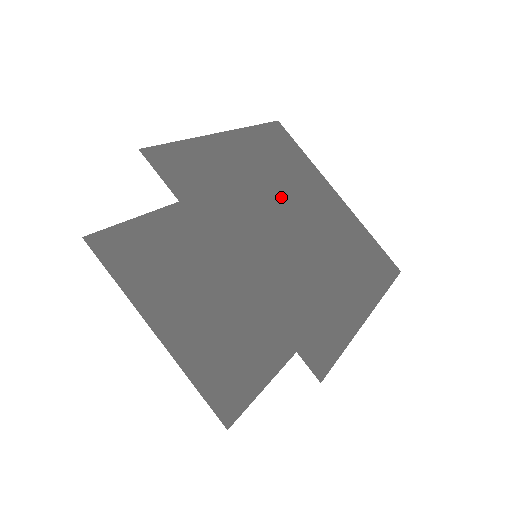
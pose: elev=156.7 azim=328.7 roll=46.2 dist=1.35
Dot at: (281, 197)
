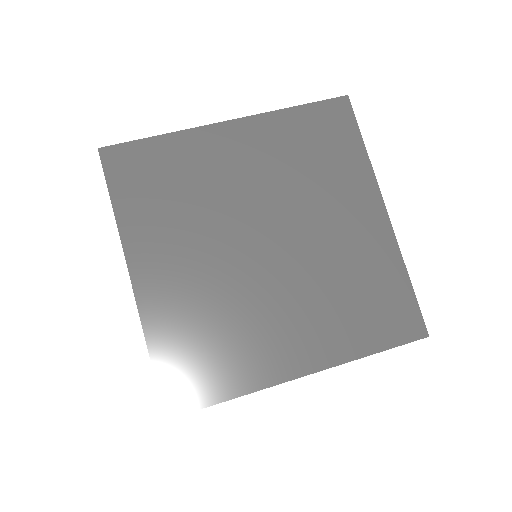
Dot at: (266, 209)
